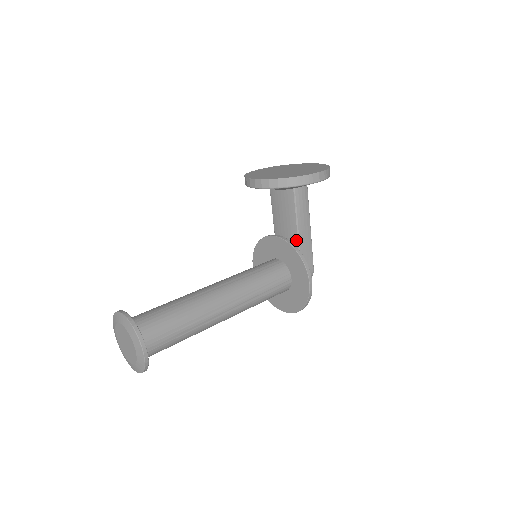
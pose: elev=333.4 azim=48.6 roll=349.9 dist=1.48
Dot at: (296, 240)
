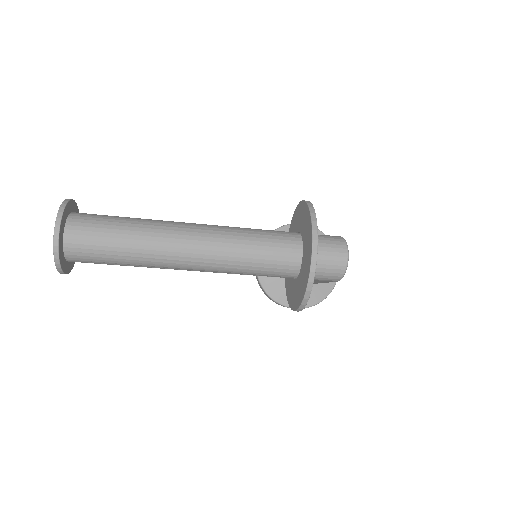
Dot at: occluded
